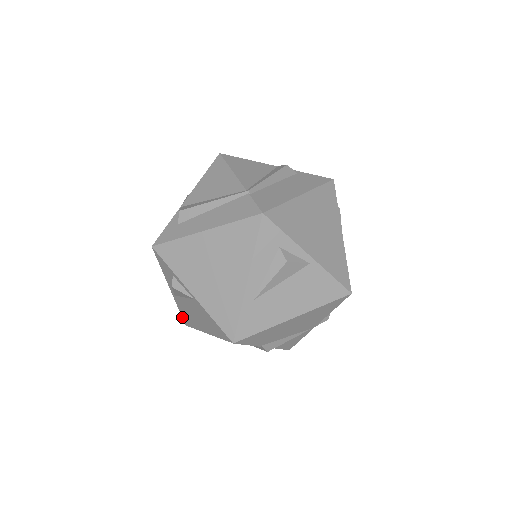
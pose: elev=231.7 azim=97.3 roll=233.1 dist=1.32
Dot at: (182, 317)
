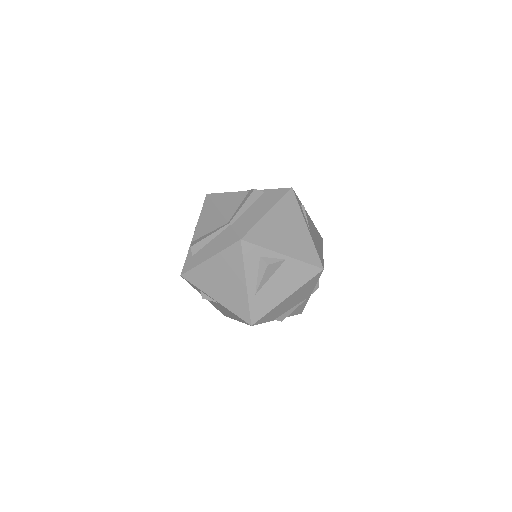
Dot at: occluded
